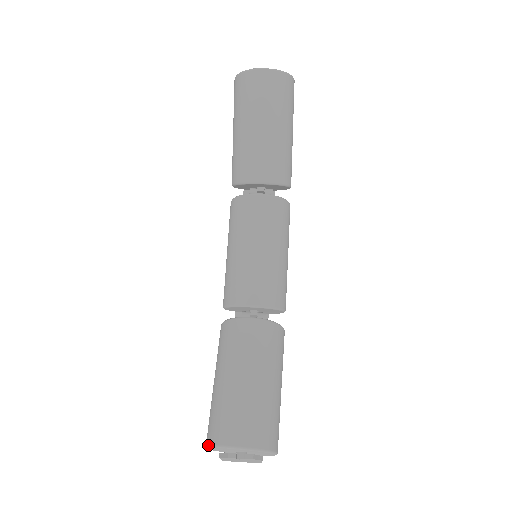
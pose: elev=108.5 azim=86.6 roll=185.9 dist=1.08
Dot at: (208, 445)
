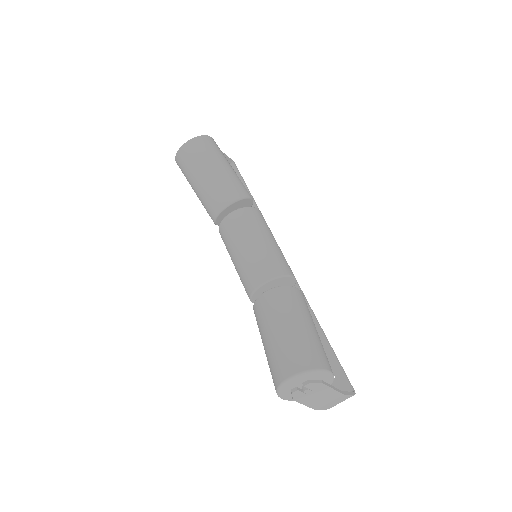
Dot at: occluded
